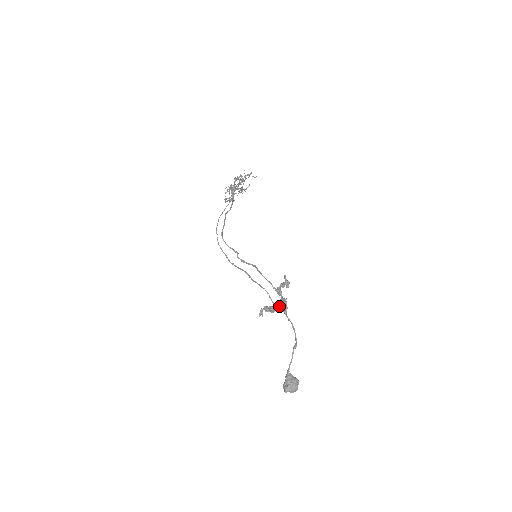
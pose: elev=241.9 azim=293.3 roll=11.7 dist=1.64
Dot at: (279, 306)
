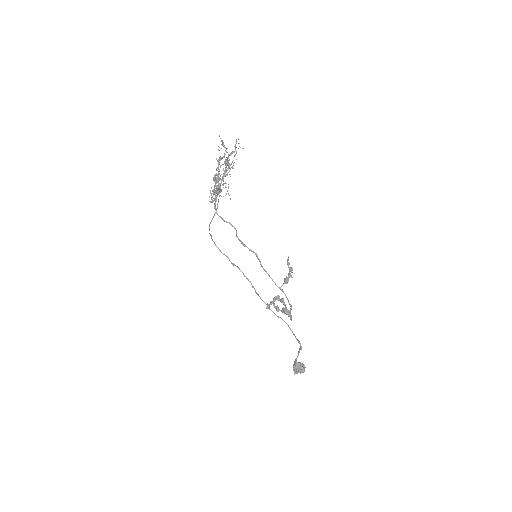
Dot at: occluded
